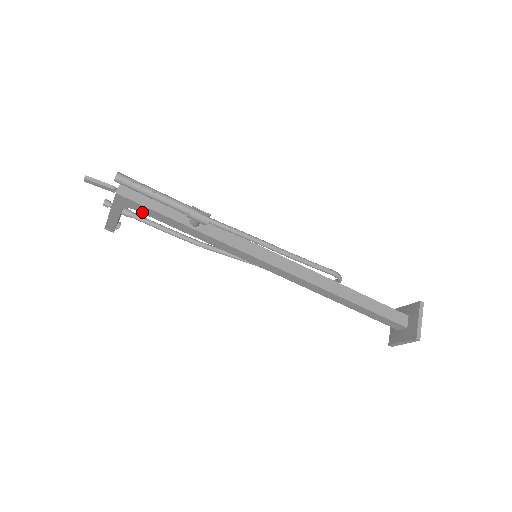
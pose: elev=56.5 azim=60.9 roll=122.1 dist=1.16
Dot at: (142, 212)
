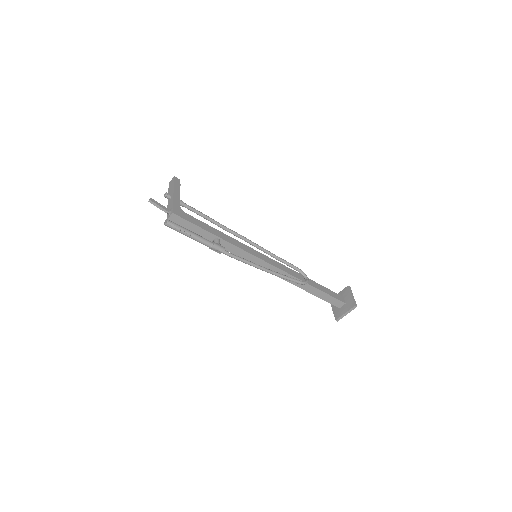
Dot at: occluded
